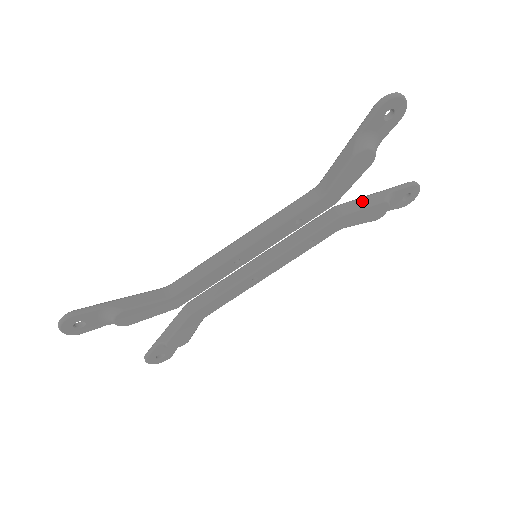
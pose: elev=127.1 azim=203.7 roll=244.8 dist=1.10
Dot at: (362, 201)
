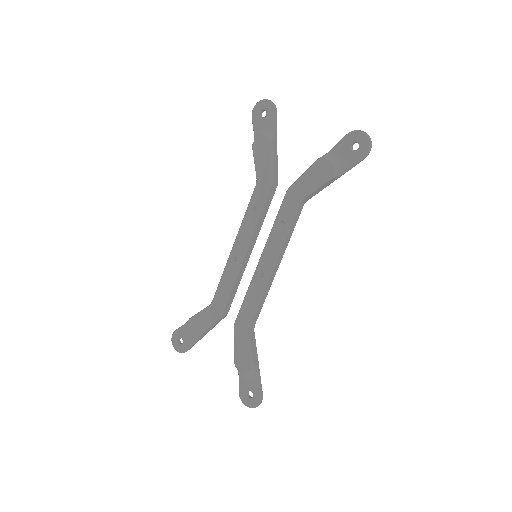
Dot at: occluded
